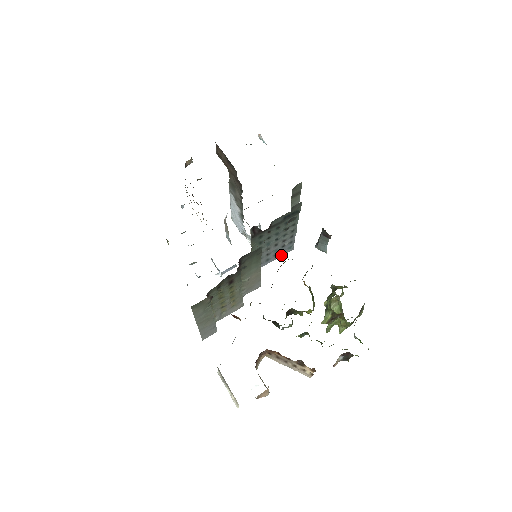
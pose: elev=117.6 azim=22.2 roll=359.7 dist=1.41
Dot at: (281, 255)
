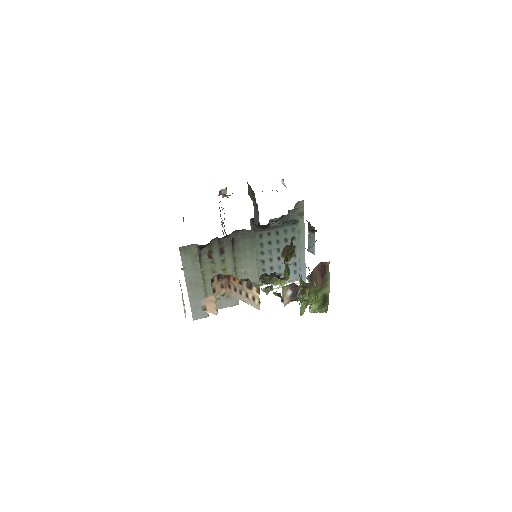
Dot at: occluded
